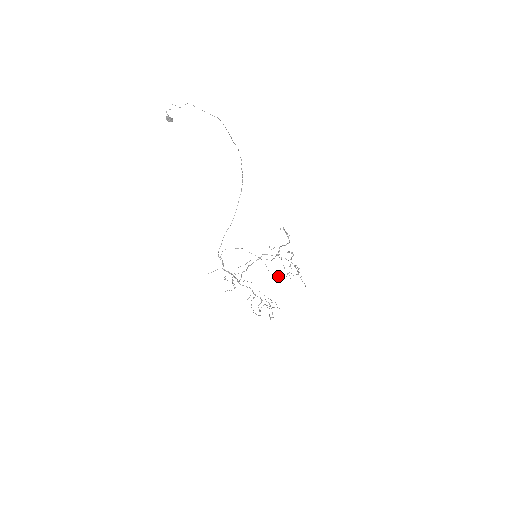
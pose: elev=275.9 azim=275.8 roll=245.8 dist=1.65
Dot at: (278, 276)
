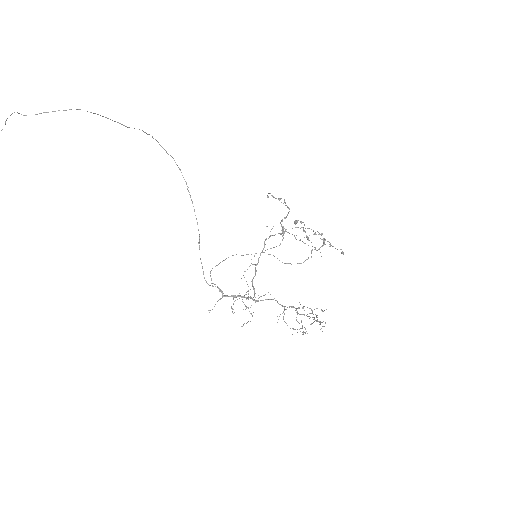
Dot at: (300, 263)
